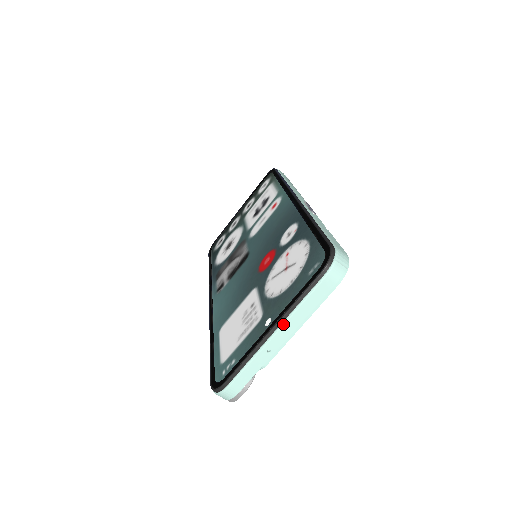
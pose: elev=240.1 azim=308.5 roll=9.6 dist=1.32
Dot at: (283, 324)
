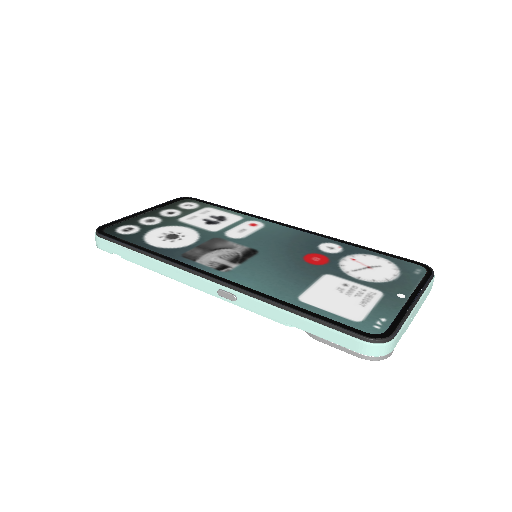
Dot at: (421, 299)
